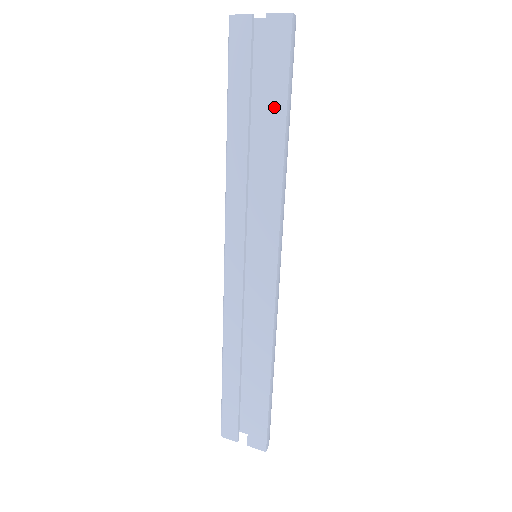
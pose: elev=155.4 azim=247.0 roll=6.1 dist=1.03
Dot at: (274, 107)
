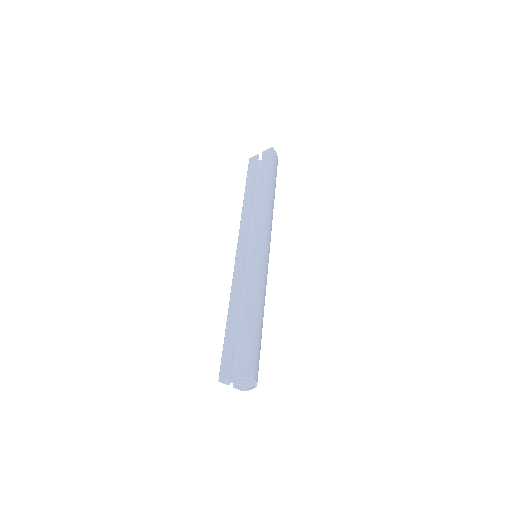
Dot at: (264, 178)
